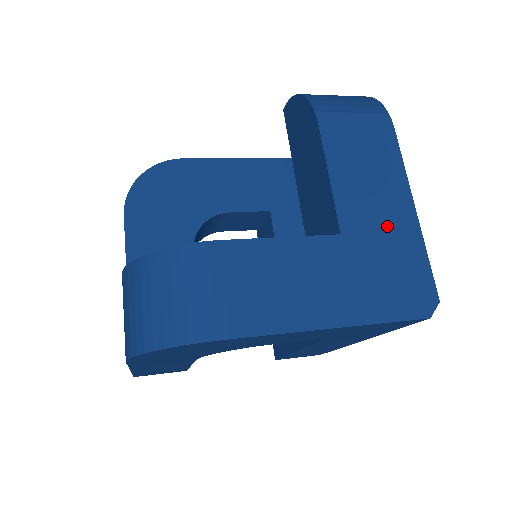
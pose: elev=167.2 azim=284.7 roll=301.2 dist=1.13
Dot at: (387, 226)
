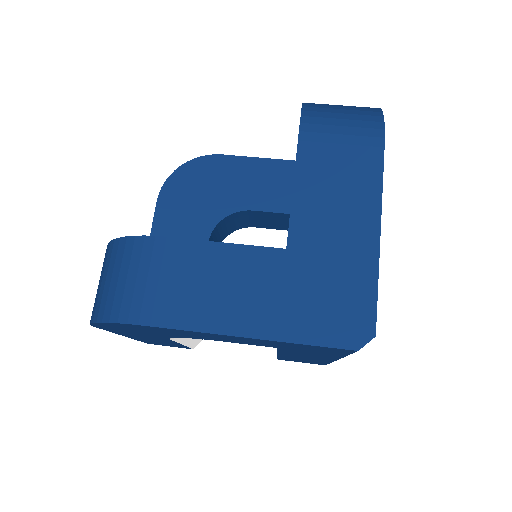
Dot at: (340, 248)
